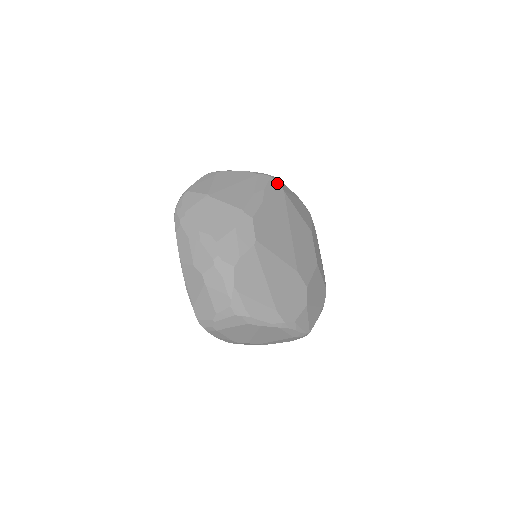
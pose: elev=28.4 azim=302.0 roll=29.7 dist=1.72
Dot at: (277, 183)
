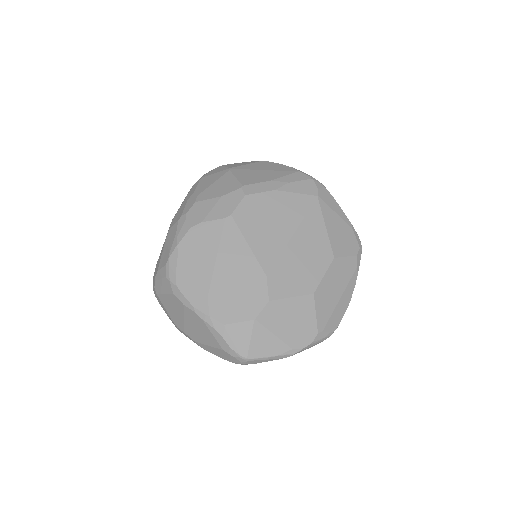
Dot at: (315, 187)
